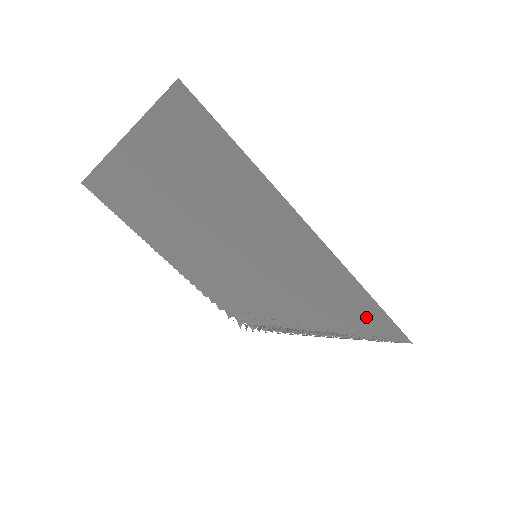
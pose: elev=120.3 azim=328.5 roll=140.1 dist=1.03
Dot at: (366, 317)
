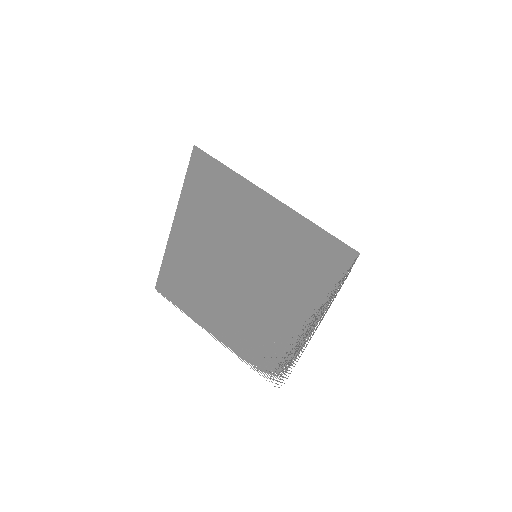
Dot at: (327, 252)
